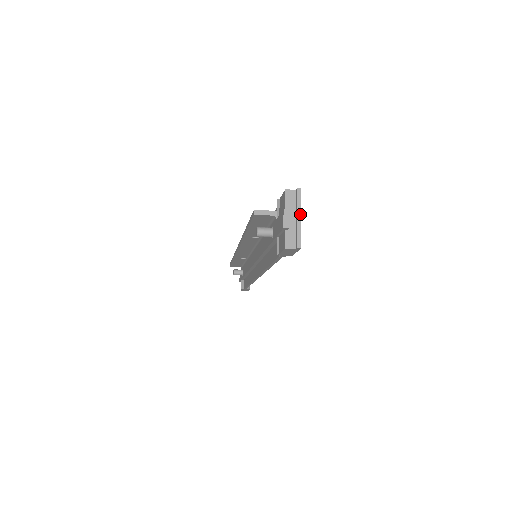
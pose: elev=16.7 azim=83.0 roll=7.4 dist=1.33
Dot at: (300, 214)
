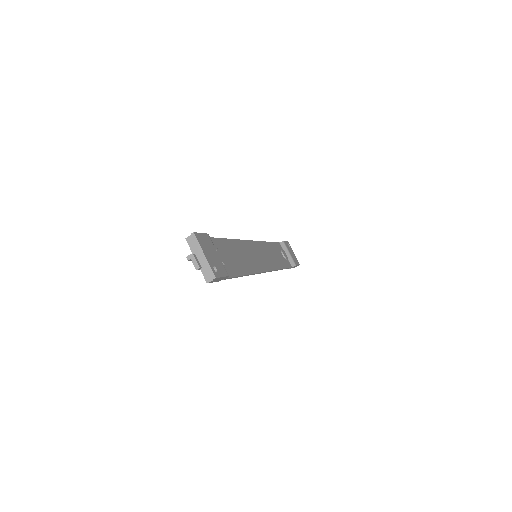
Dot at: (202, 252)
